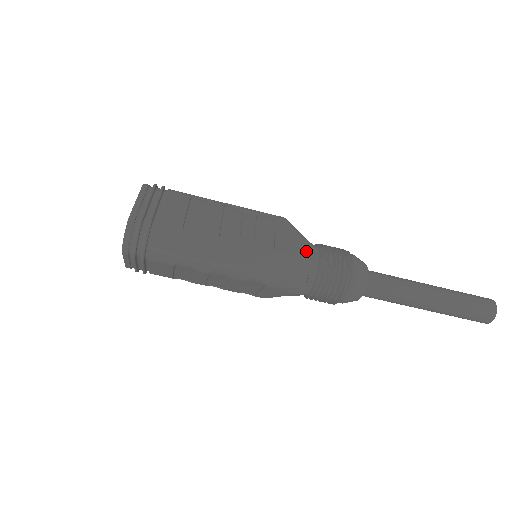
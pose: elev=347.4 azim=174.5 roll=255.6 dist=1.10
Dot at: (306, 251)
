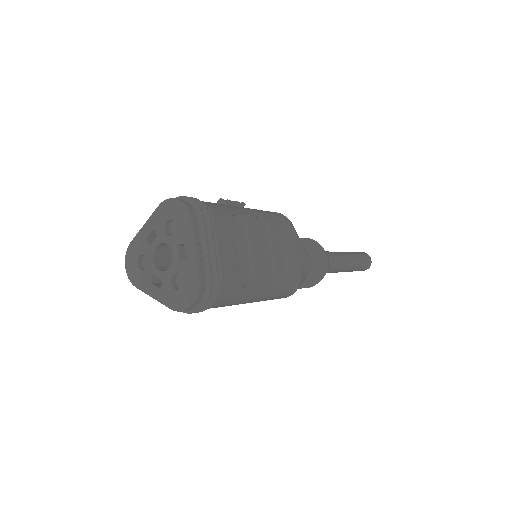
Dot at: (307, 265)
